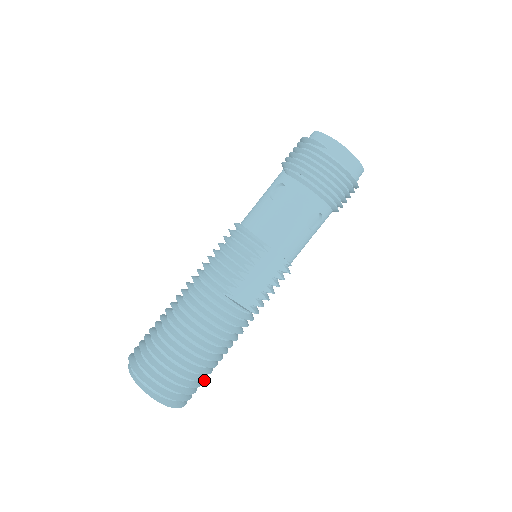
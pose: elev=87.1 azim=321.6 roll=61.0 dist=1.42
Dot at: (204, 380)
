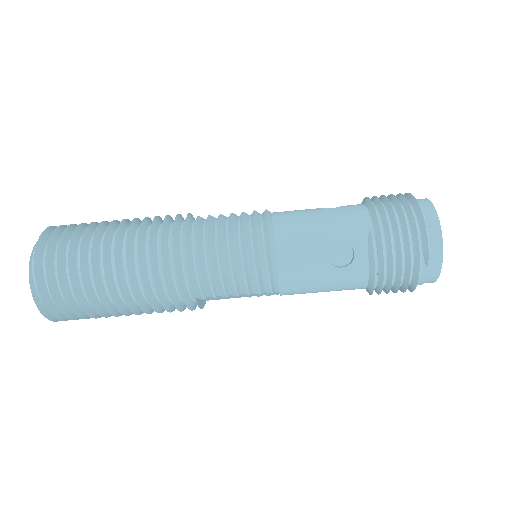
Dot at: occluded
